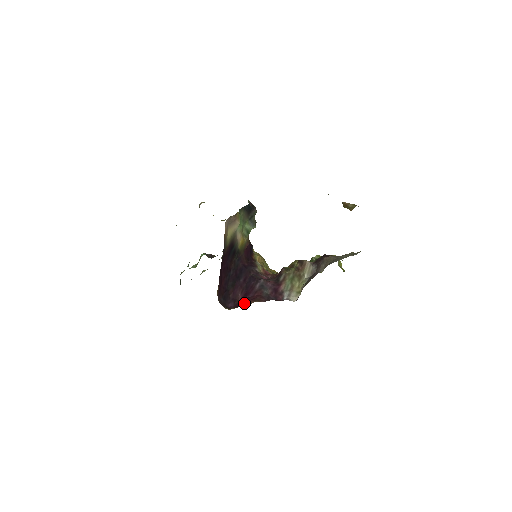
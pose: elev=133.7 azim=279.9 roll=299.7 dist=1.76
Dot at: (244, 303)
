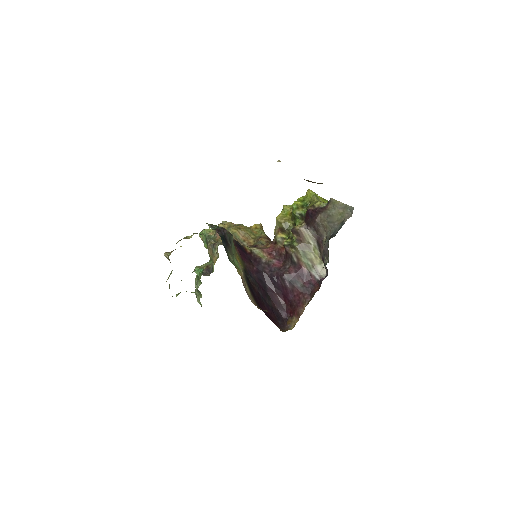
Dot at: (298, 312)
